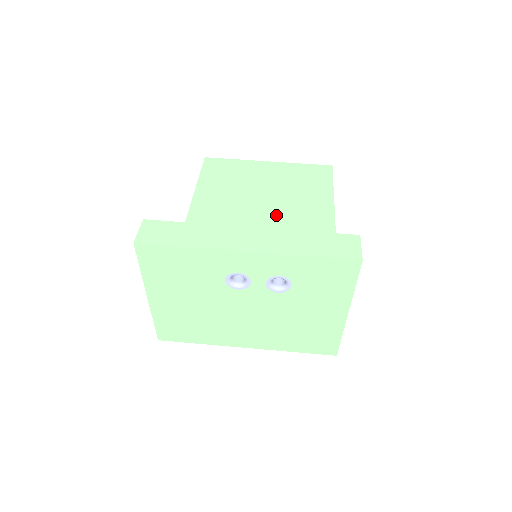
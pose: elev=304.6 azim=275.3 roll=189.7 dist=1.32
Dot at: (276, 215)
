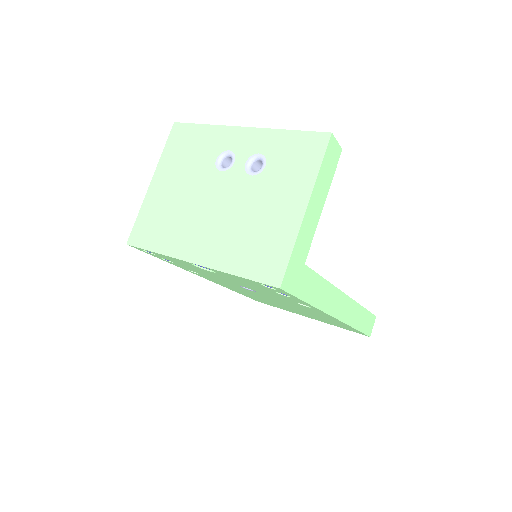
Dot at: occluded
